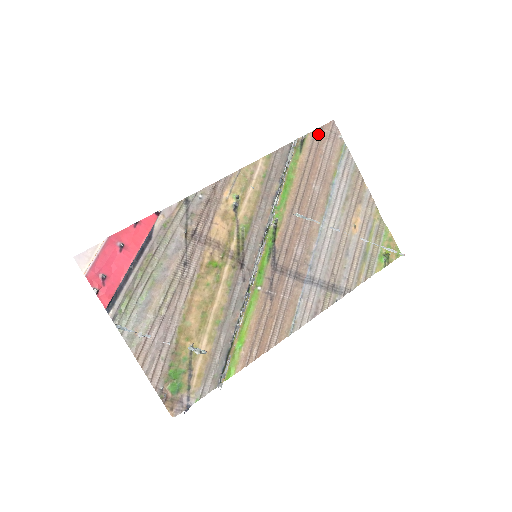
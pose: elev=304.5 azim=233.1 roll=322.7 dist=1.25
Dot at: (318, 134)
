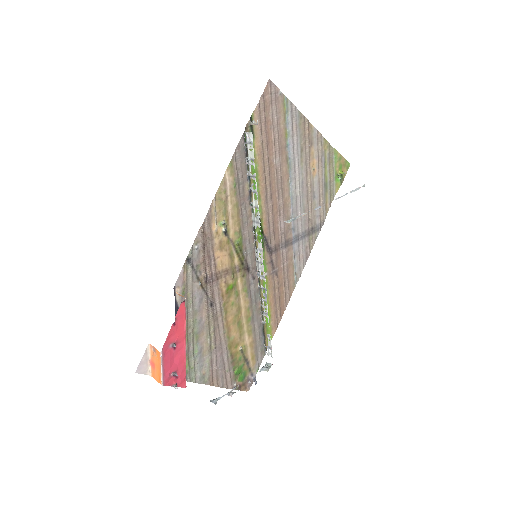
Dot at: (261, 106)
